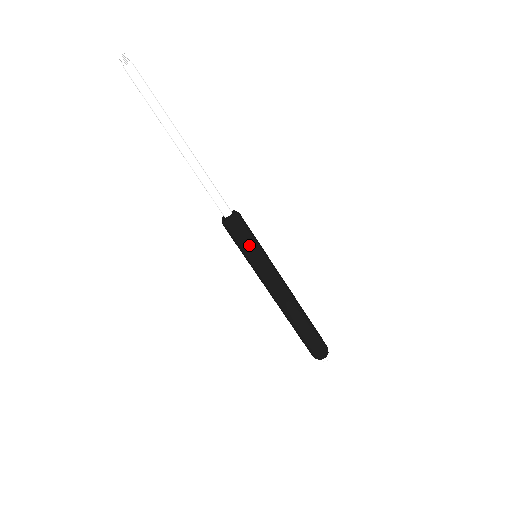
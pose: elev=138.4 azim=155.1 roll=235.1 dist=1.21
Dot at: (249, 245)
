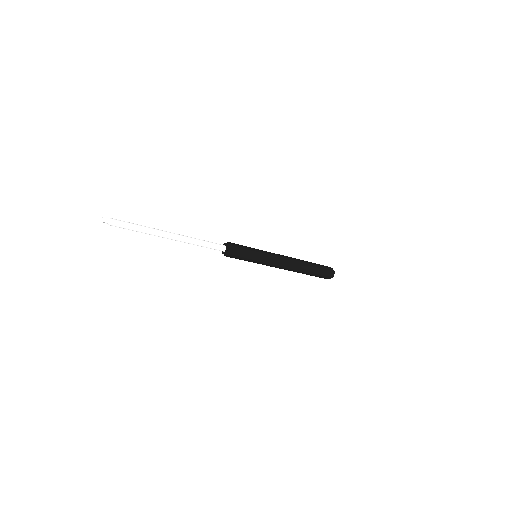
Dot at: (249, 249)
